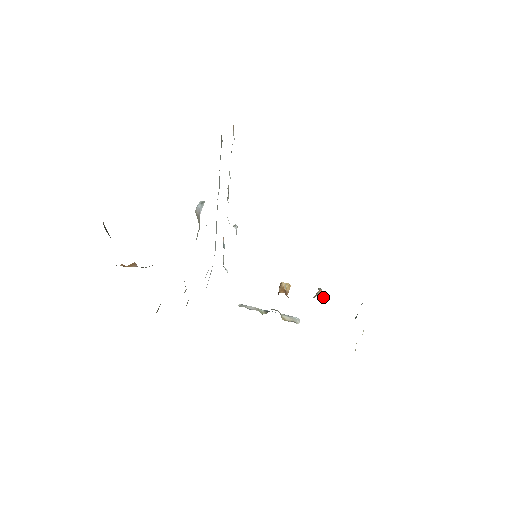
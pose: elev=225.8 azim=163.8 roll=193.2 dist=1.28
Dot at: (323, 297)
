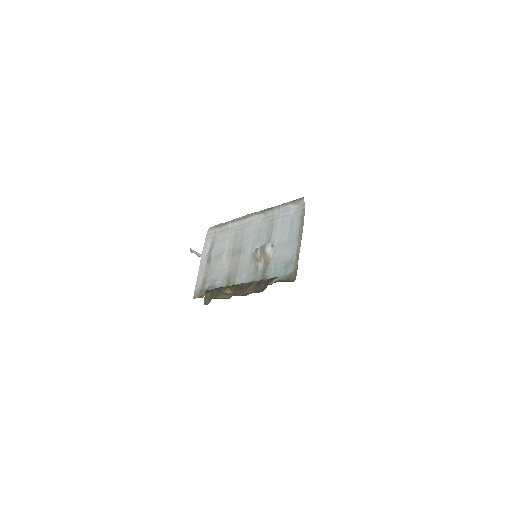
Dot at: occluded
